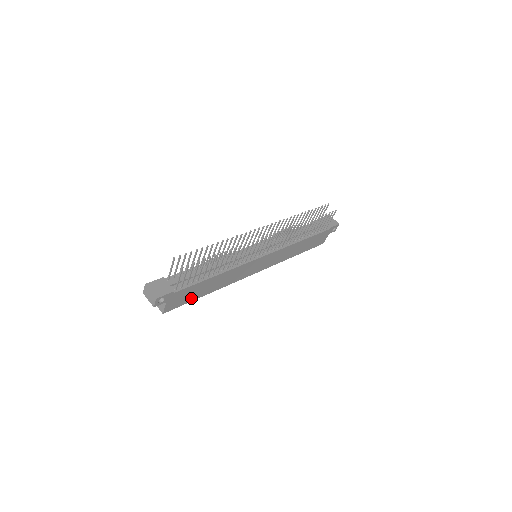
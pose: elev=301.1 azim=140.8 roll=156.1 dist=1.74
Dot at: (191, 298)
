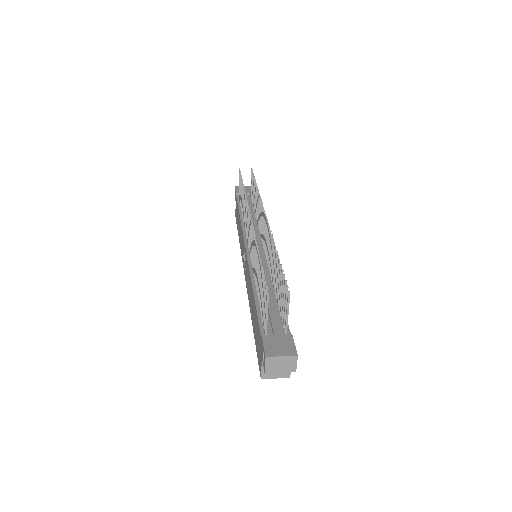
Dot at: occluded
